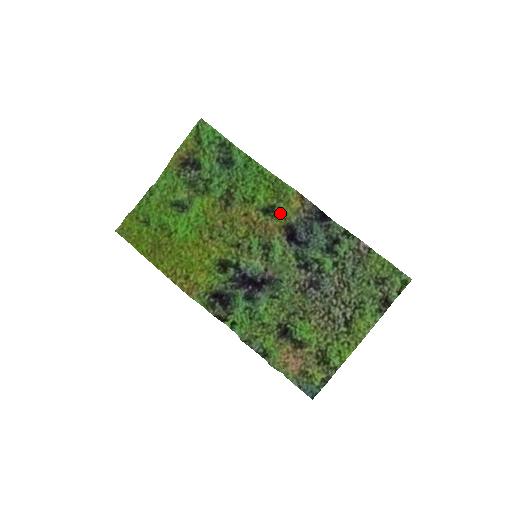
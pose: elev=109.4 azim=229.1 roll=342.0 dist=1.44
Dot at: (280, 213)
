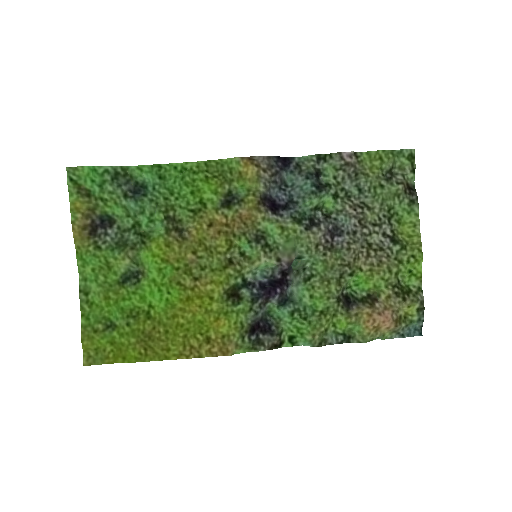
Dot at: (242, 193)
